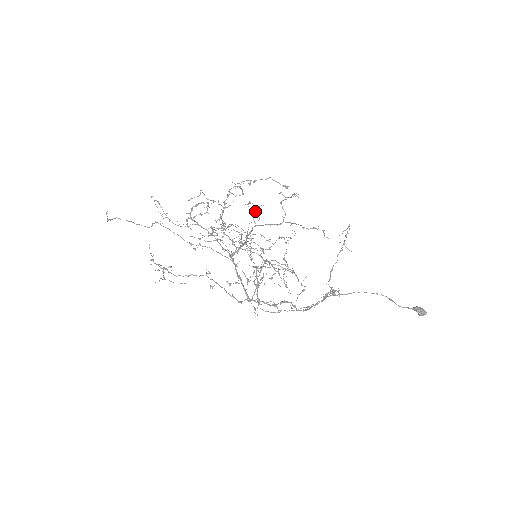
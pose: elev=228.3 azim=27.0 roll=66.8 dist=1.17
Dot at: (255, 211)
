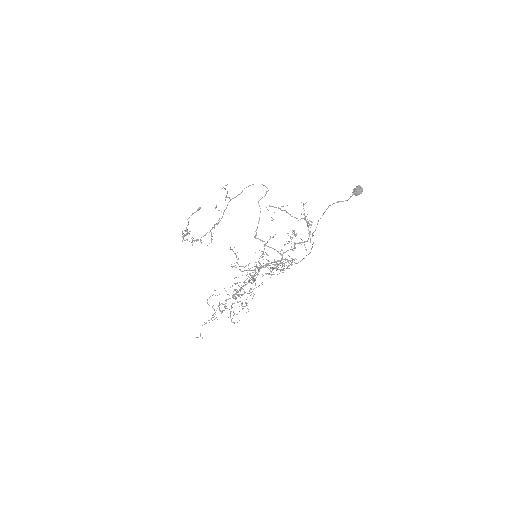
Dot at: occluded
